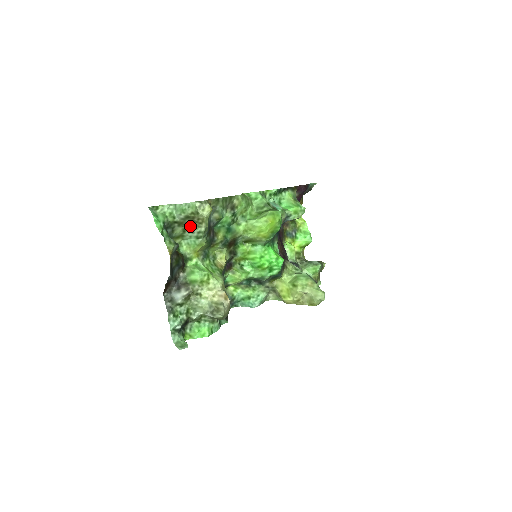
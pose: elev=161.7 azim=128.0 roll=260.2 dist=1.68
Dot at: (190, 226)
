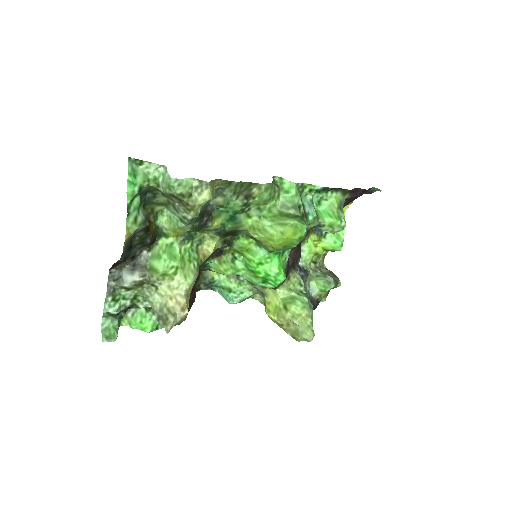
Dot at: (176, 204)
